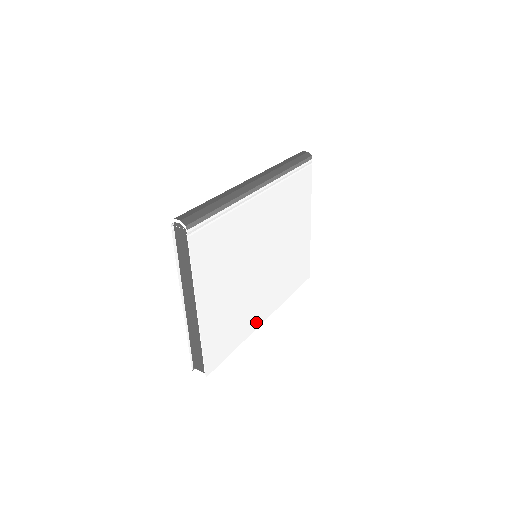
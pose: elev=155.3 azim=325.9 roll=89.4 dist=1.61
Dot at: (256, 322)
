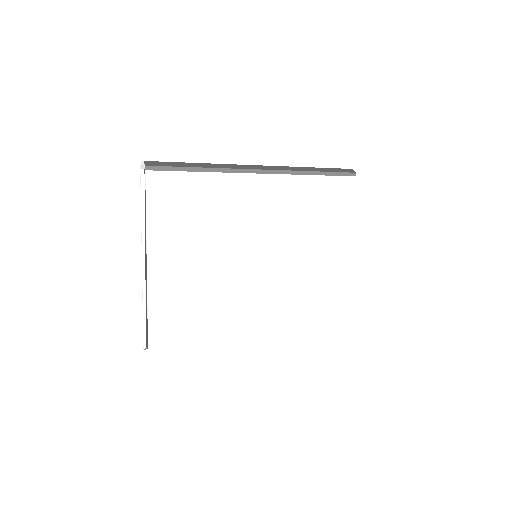
Dot at: (241, 333)
